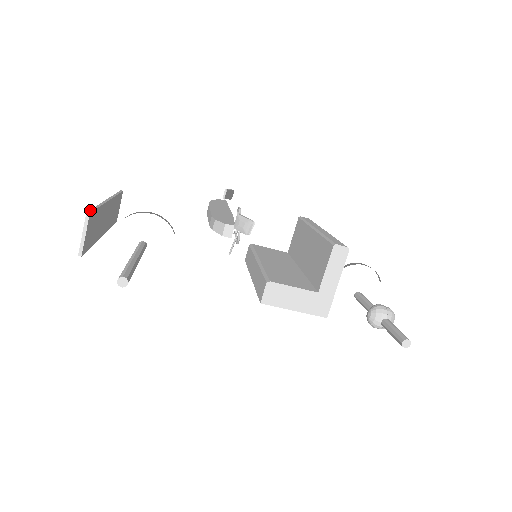
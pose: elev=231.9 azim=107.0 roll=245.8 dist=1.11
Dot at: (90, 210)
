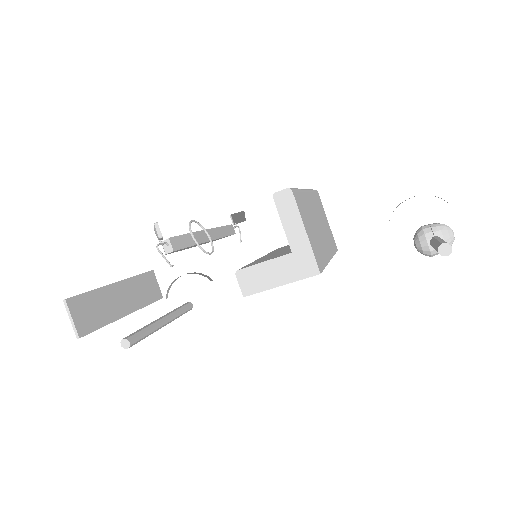
Dot at: (71, 297)
